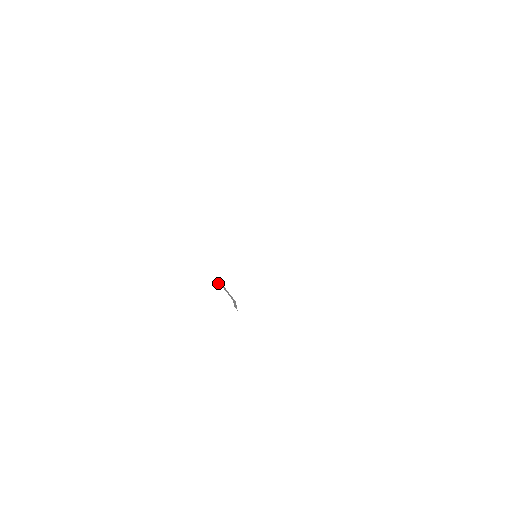
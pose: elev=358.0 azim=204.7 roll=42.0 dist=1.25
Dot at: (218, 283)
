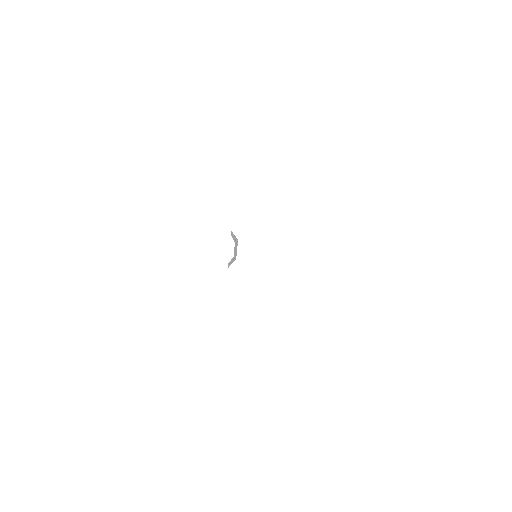
Dot at: (234, 236)
